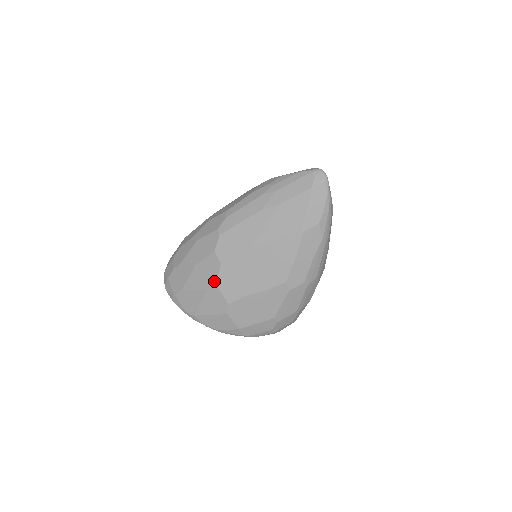
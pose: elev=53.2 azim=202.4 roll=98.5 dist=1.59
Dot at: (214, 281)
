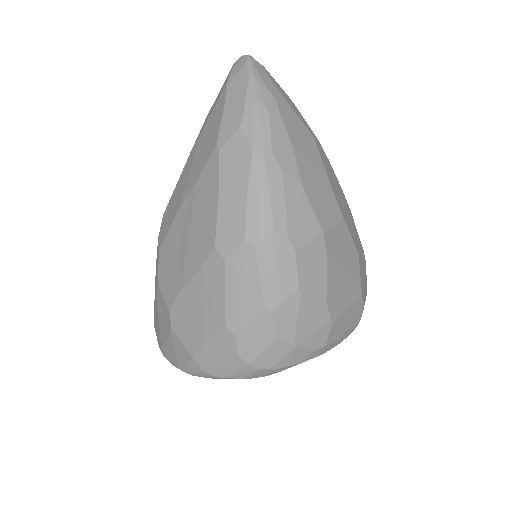
Dot at: (158, 281)
